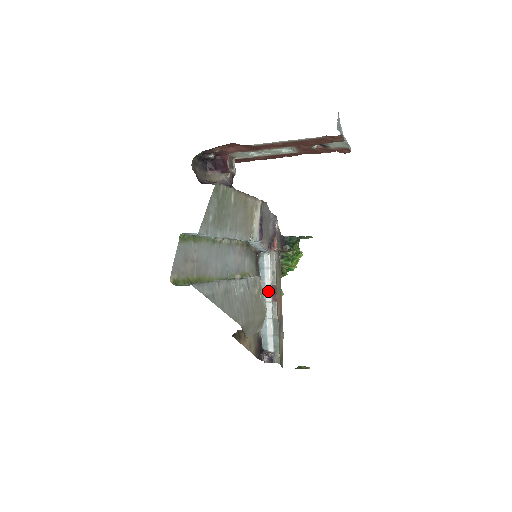
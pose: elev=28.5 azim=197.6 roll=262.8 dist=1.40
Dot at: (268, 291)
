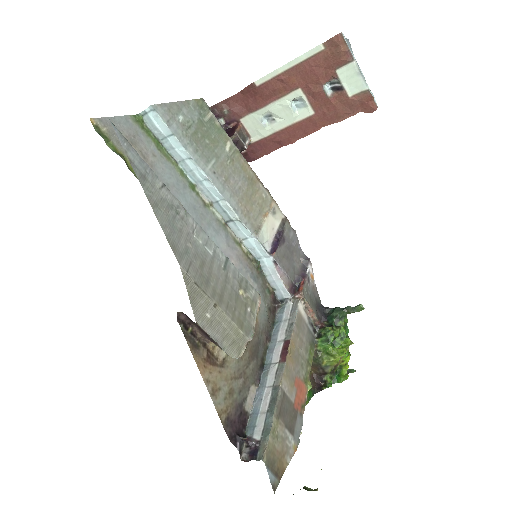
Dot at: (278, 348)
